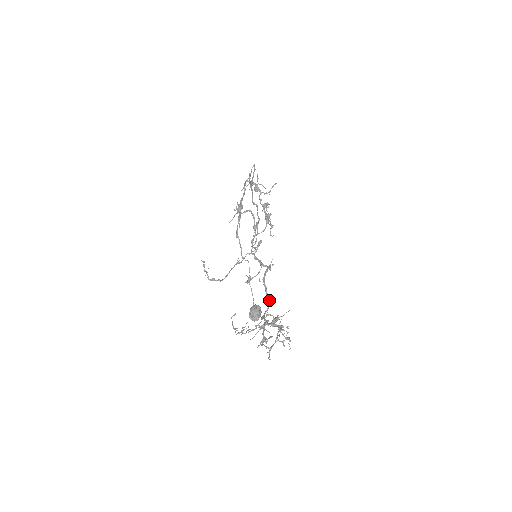
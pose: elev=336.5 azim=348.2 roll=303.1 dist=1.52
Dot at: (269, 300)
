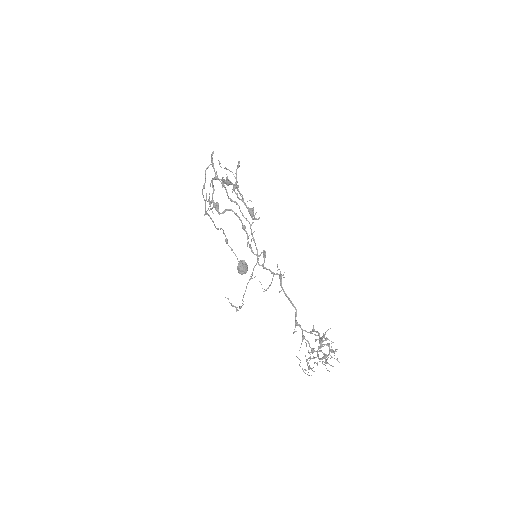
Dot at: (294, 306)
